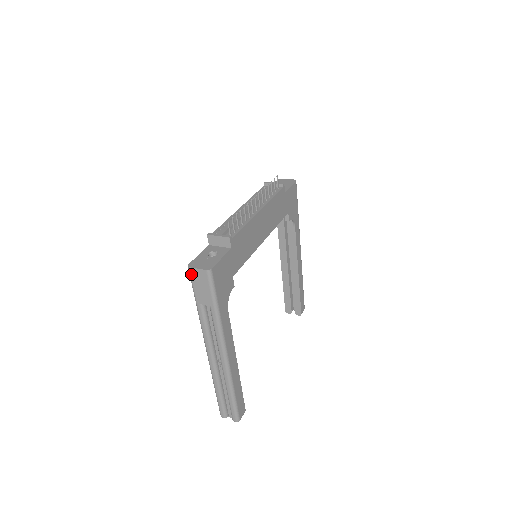
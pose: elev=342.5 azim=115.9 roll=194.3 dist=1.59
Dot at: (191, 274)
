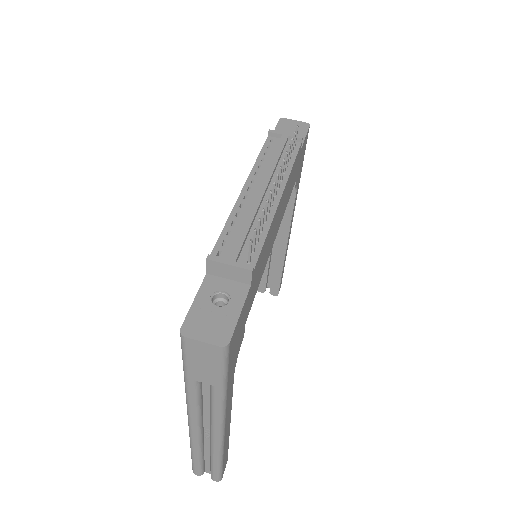
Dot at: (186, 345)
